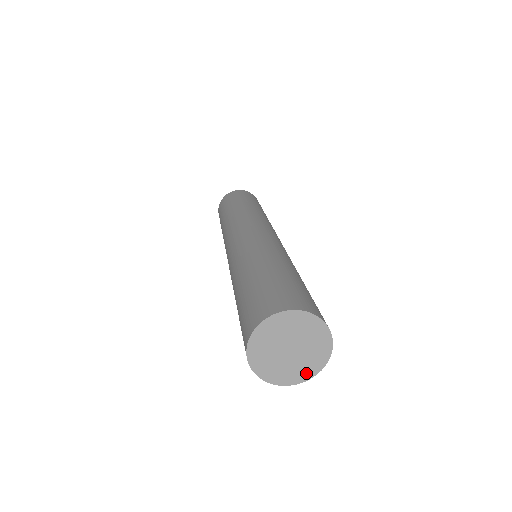
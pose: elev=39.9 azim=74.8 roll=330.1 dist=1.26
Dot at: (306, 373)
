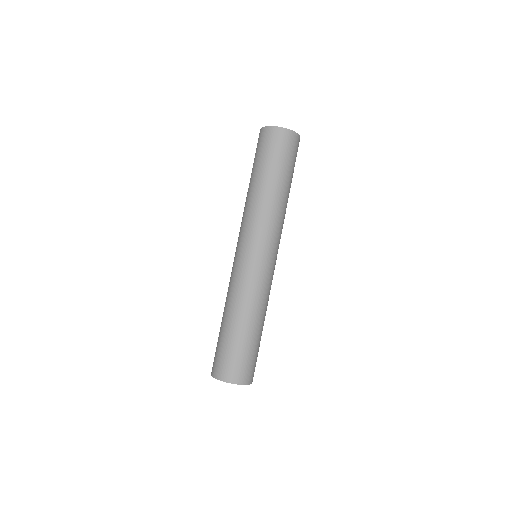
Dot at: occluded
